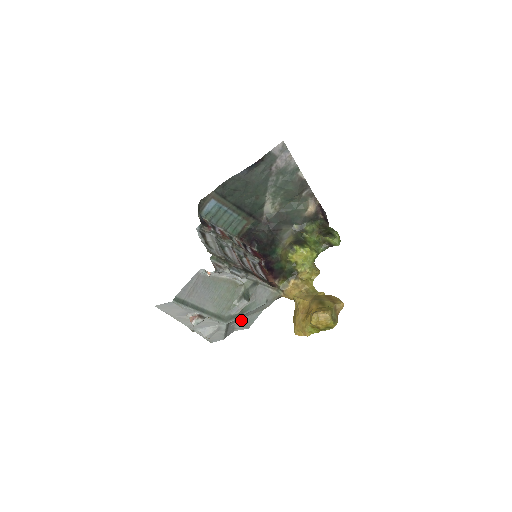
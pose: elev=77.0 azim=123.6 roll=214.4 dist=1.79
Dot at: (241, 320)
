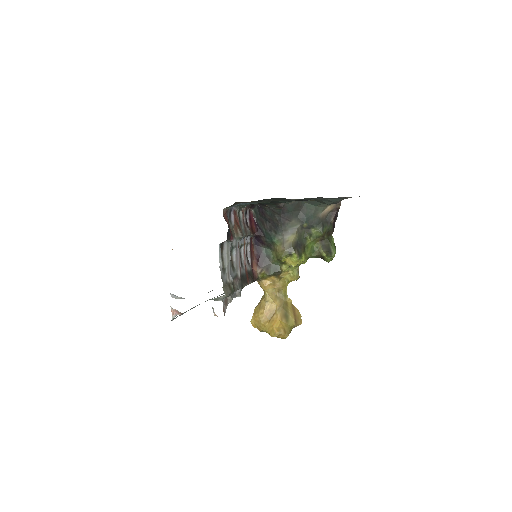
Dot at: (210, 291)
